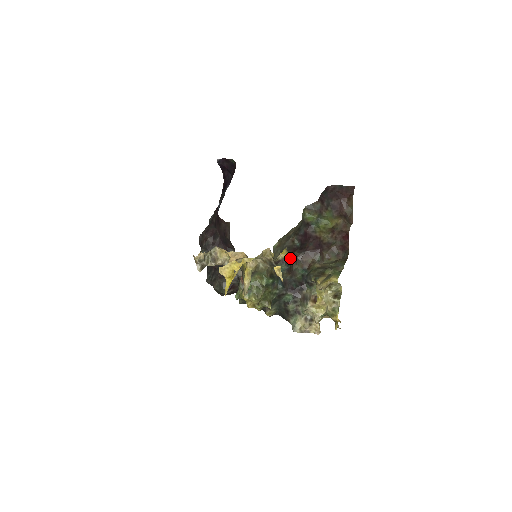
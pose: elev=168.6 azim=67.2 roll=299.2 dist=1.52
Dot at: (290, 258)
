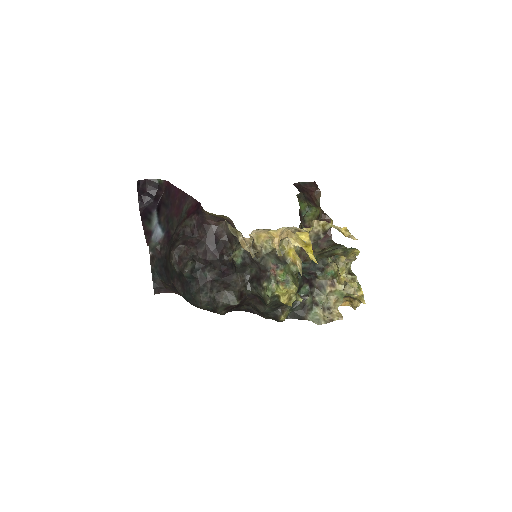
Dot at: occluded
